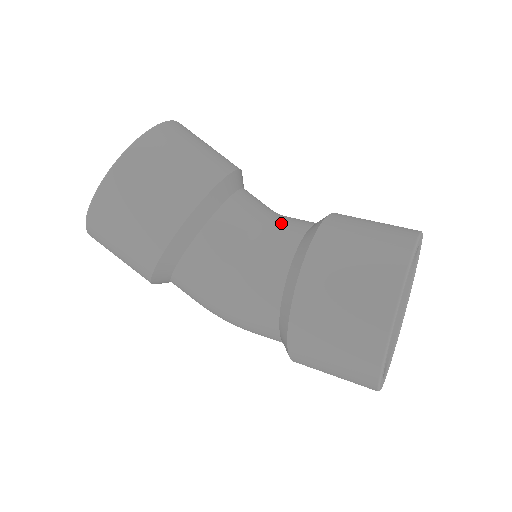
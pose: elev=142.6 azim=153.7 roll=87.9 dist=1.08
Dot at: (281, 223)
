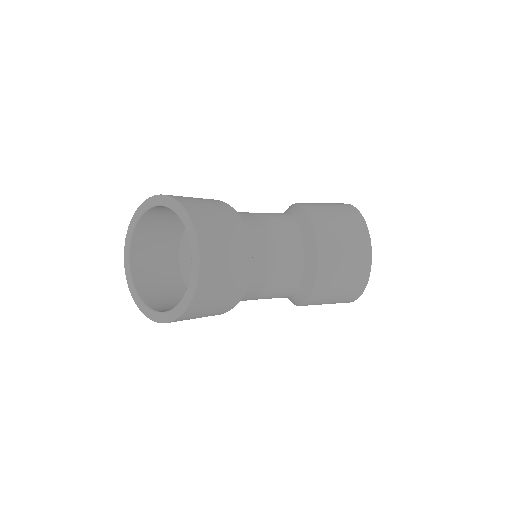
Dot at: (284, 251)
